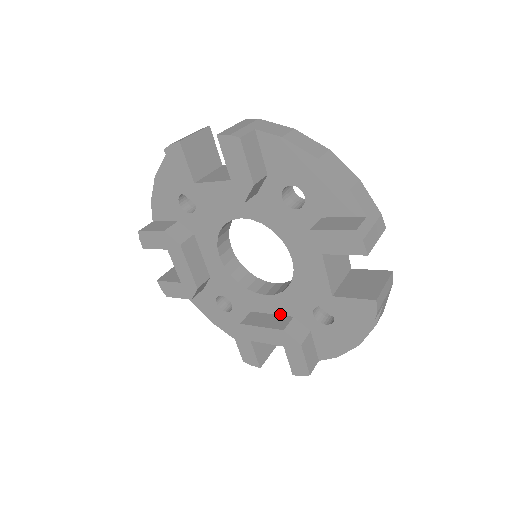
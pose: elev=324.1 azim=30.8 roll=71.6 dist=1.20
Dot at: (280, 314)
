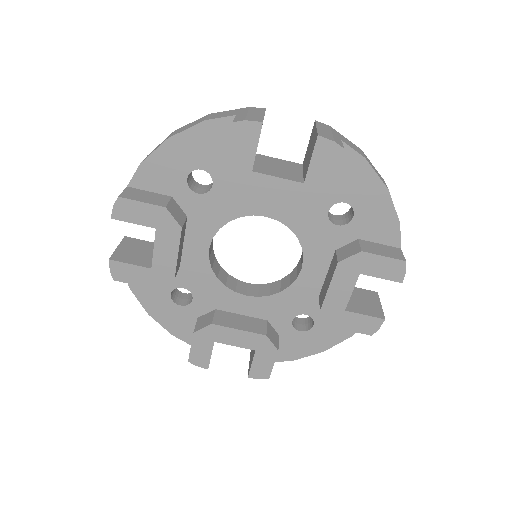
Dot at: (329, 264)
